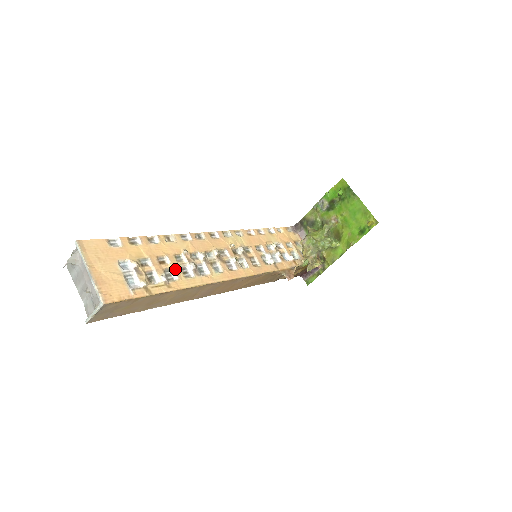
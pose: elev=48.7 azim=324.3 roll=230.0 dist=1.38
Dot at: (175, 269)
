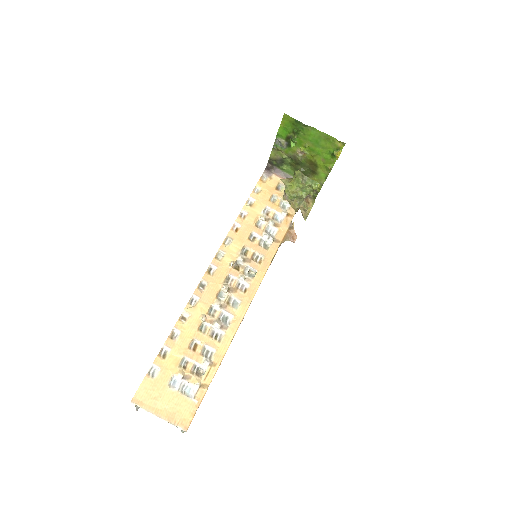
Dot at: (208, 344)
